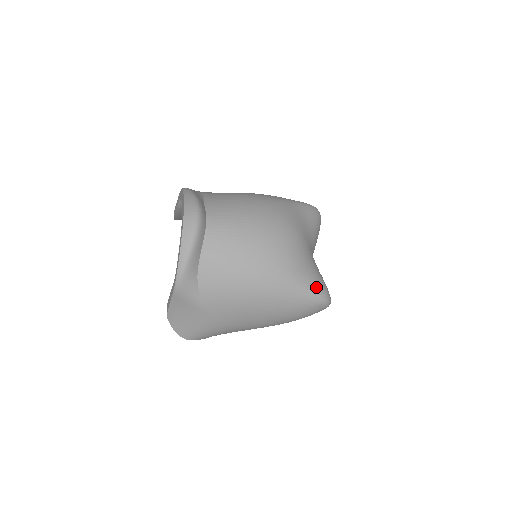
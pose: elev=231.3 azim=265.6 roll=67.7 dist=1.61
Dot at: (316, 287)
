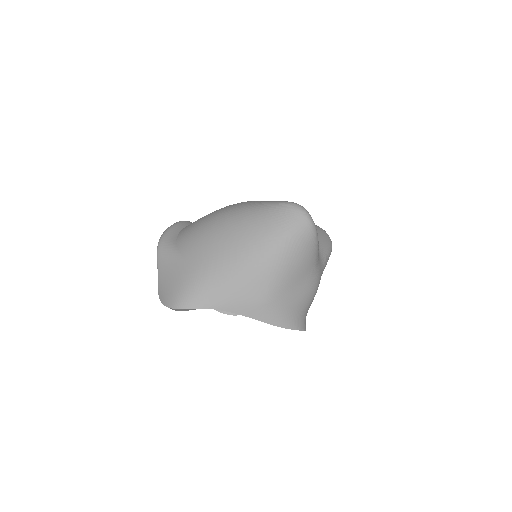
Dot at: occluded
